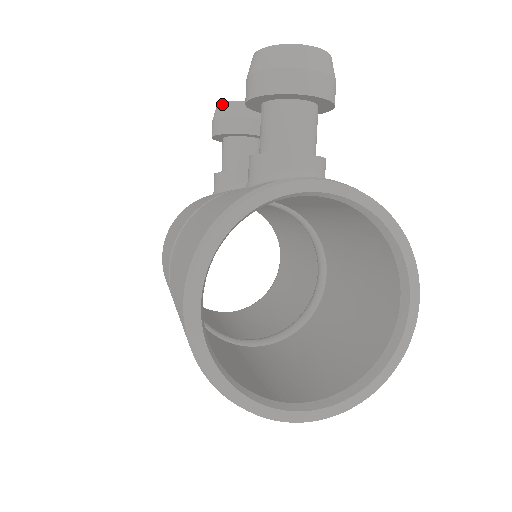
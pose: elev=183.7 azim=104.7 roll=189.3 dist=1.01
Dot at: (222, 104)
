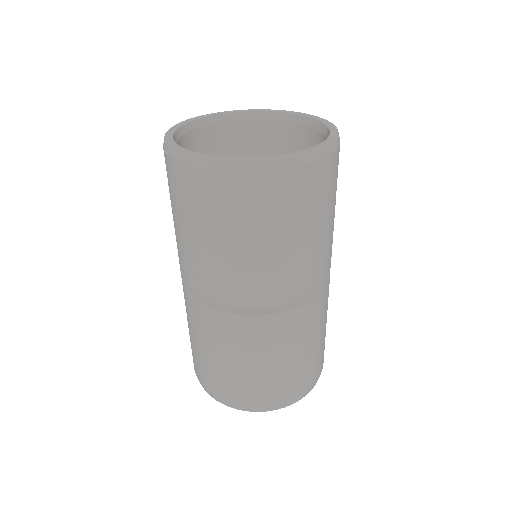
Dot at: occluded
